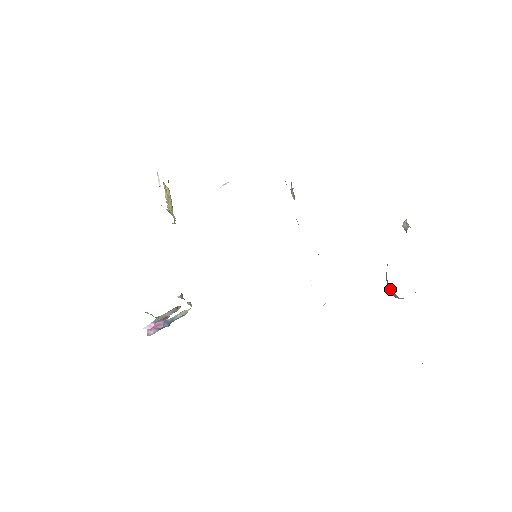
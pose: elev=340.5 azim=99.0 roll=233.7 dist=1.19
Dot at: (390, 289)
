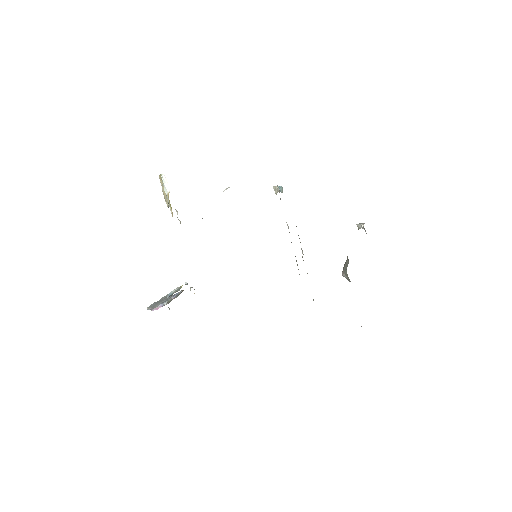
Dot at: (347, 277)
